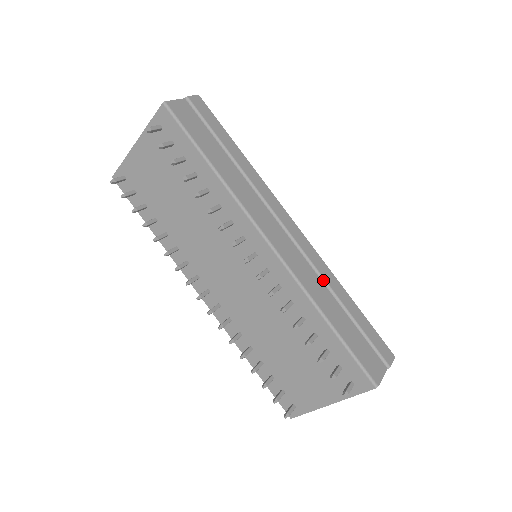
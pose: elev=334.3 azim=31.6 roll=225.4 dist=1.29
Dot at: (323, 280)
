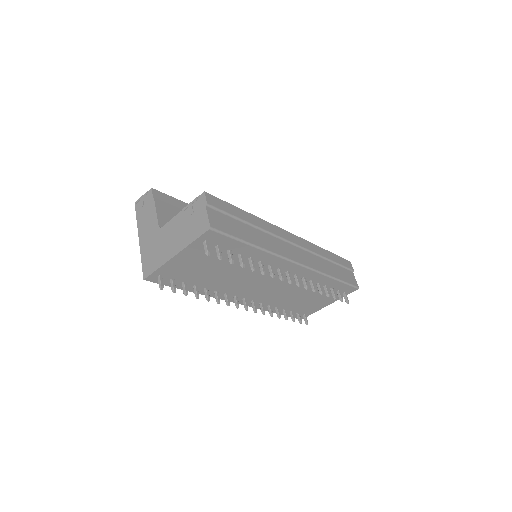
Dot at: (318, 255)
